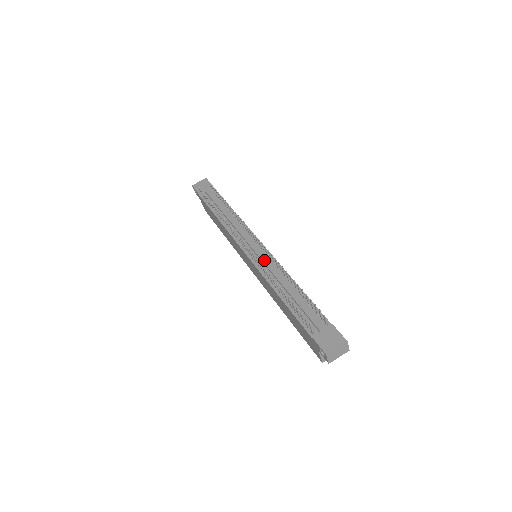
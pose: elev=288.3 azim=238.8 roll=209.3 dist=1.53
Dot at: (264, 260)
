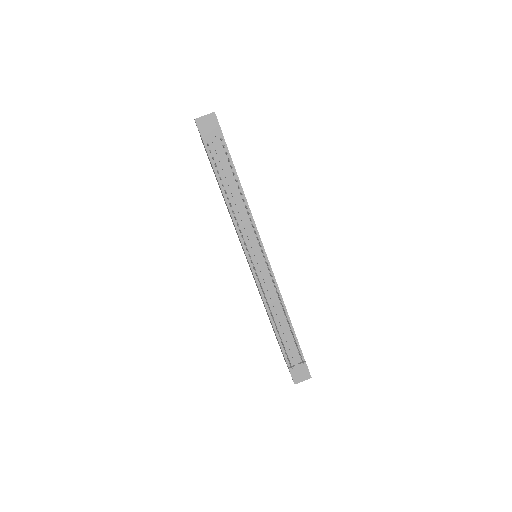
Dot at: (267, 283)
